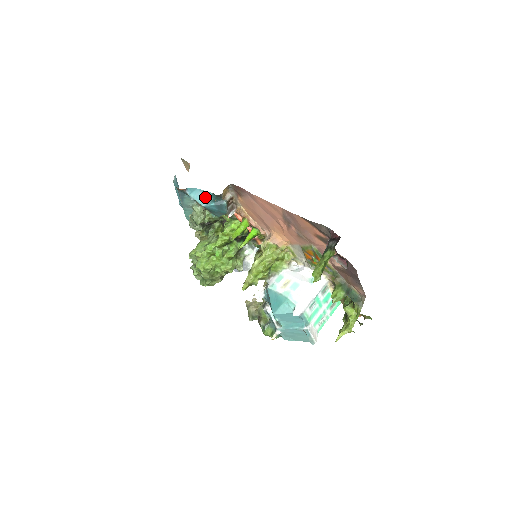
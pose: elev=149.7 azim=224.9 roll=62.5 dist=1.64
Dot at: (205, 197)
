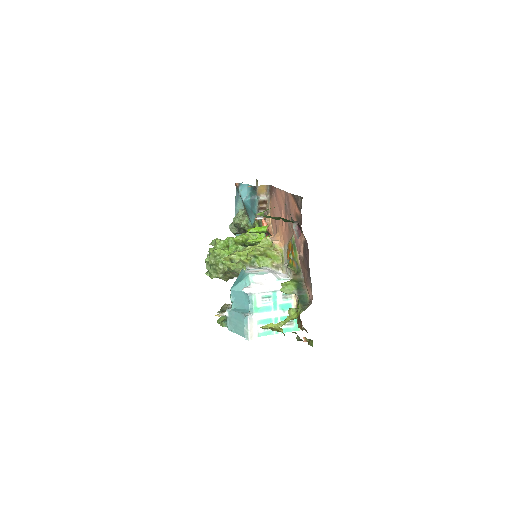
Dot at: (247, 191)
